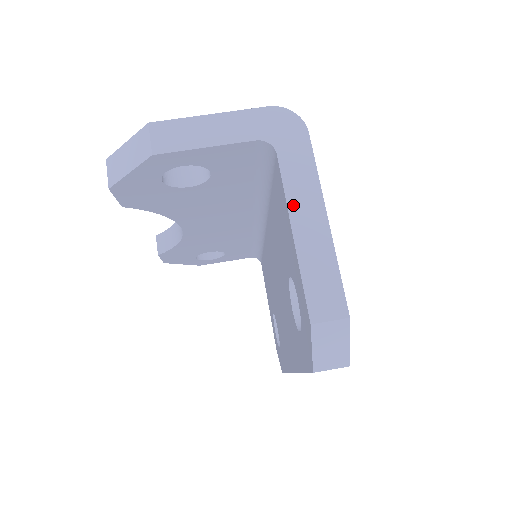
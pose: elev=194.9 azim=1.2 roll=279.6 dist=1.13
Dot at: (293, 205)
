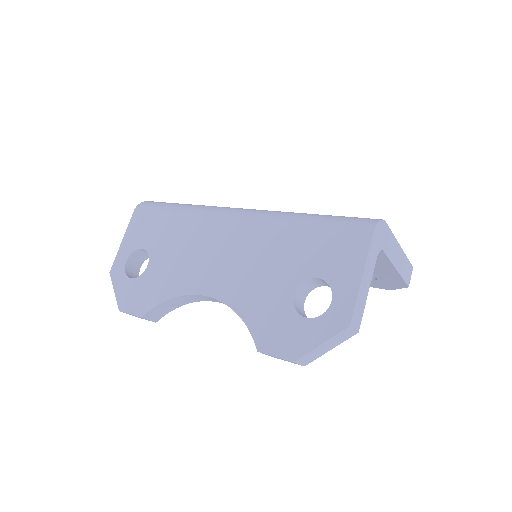
Dot at: (394, 261)
